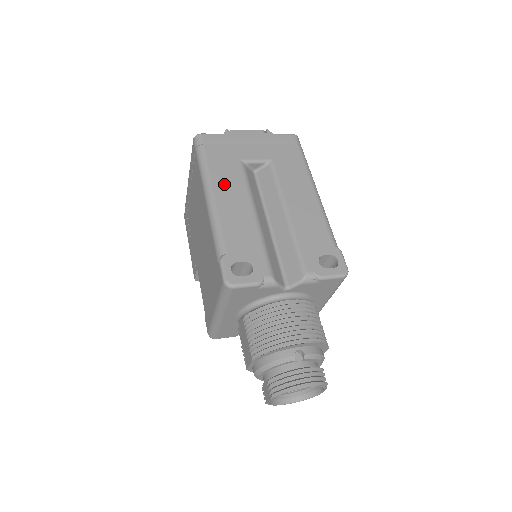
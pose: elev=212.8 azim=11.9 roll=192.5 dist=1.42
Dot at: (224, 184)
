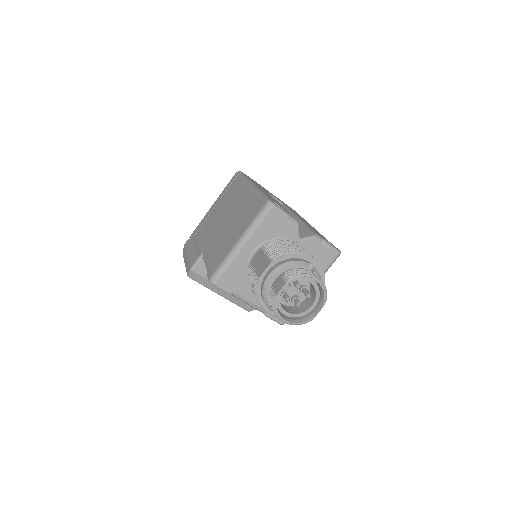
Dot at: occluded
